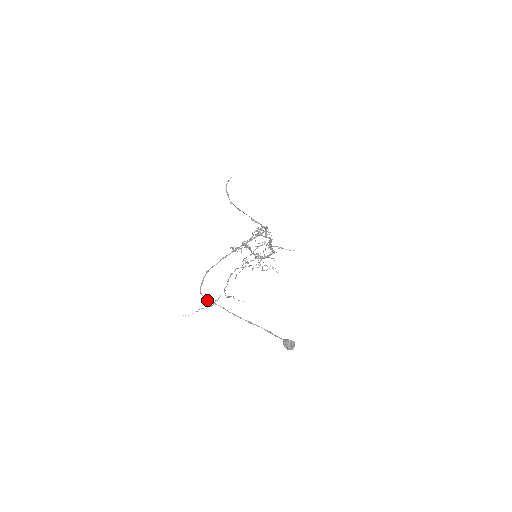
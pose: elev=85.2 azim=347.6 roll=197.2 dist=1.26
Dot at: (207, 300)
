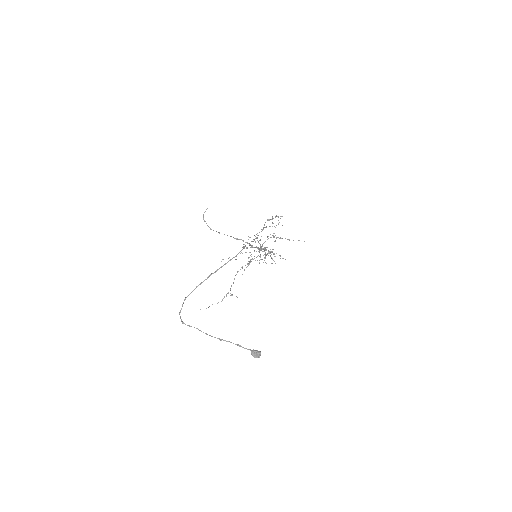
Dot at: (184, 323)
